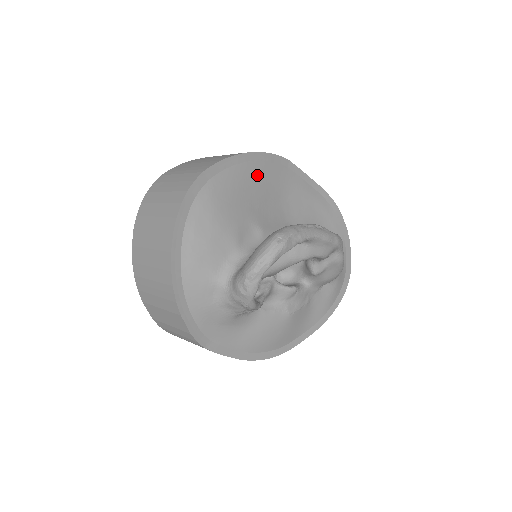
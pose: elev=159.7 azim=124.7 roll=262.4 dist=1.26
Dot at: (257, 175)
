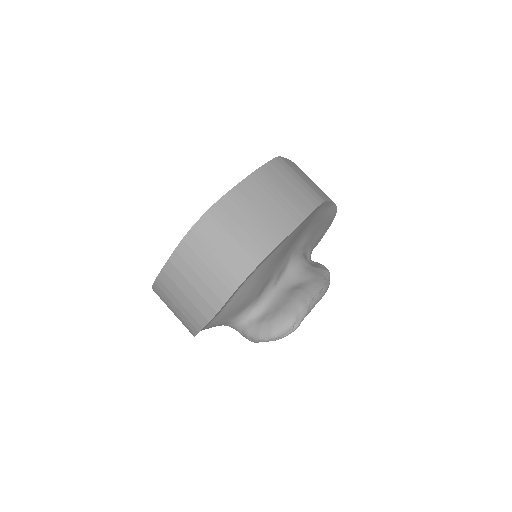
Dot at: (295, 234)
